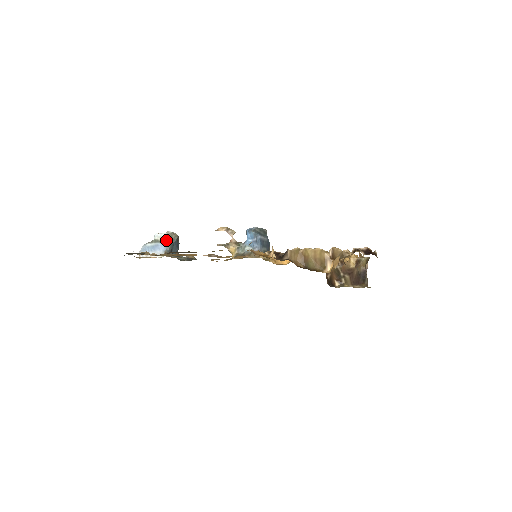
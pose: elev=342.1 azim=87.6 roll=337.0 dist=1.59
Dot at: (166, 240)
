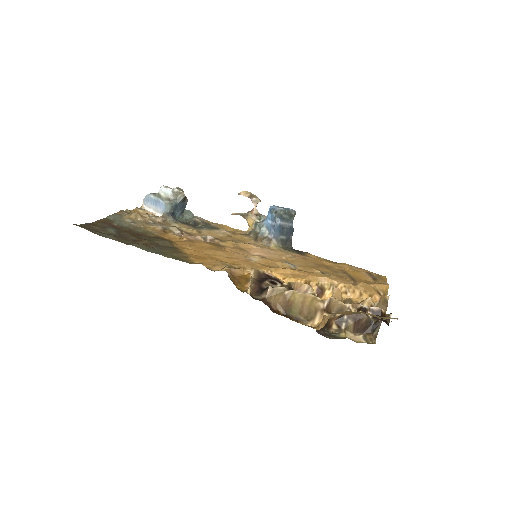
Dot at: (169, 199)
